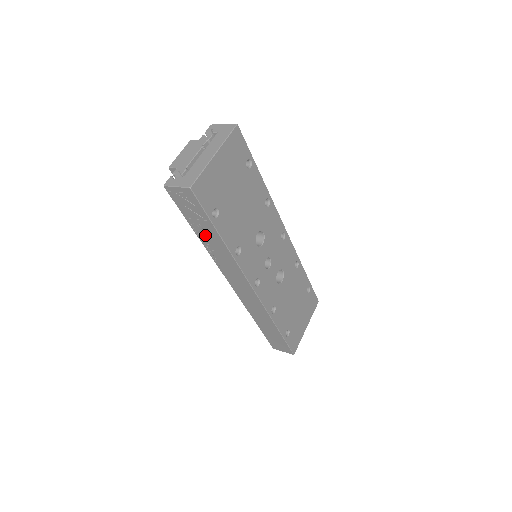
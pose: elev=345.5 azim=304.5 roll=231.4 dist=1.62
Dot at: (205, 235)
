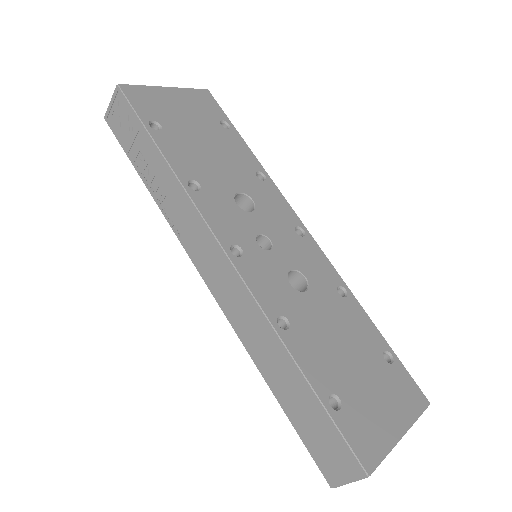
Dot at: (150, 171)
